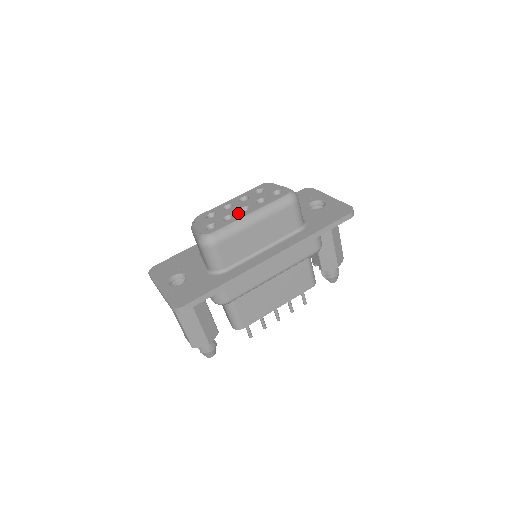
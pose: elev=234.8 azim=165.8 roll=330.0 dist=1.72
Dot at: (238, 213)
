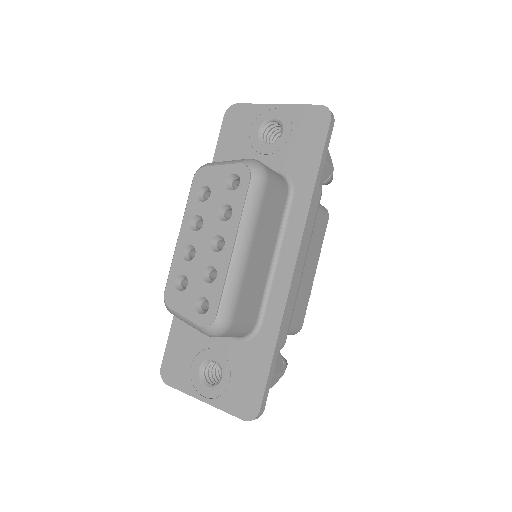
Dot at: (216, 258)
